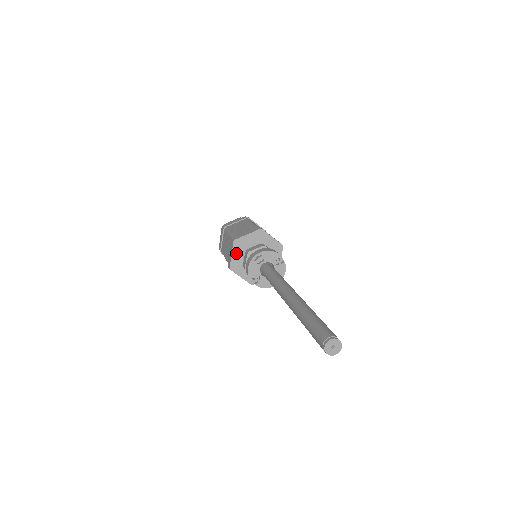
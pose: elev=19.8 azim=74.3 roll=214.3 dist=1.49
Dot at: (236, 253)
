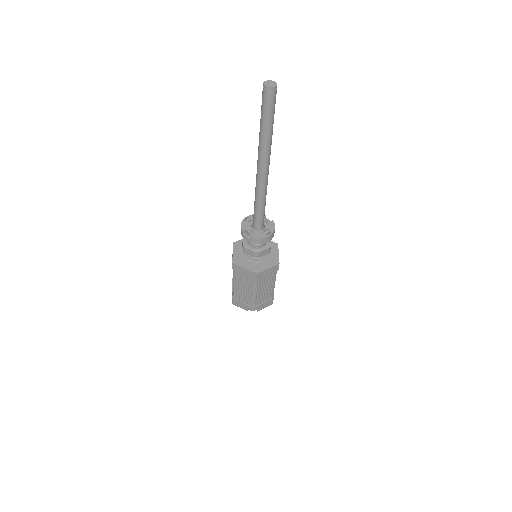
Dot at: (236, 251)
